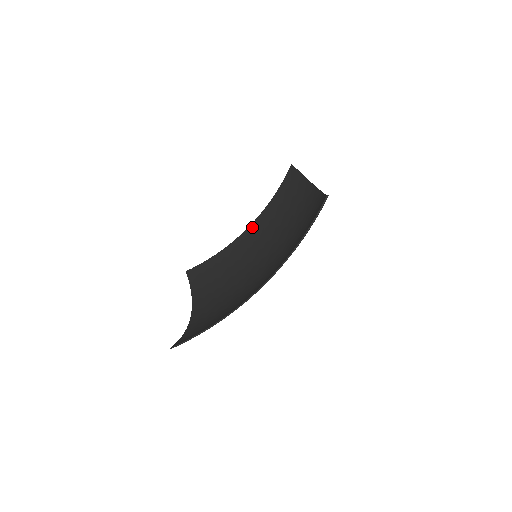
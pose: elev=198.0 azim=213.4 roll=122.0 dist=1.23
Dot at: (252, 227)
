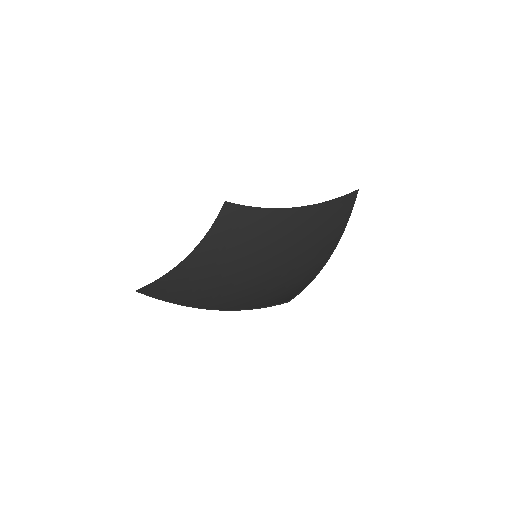
Dot at: (292, 211)
